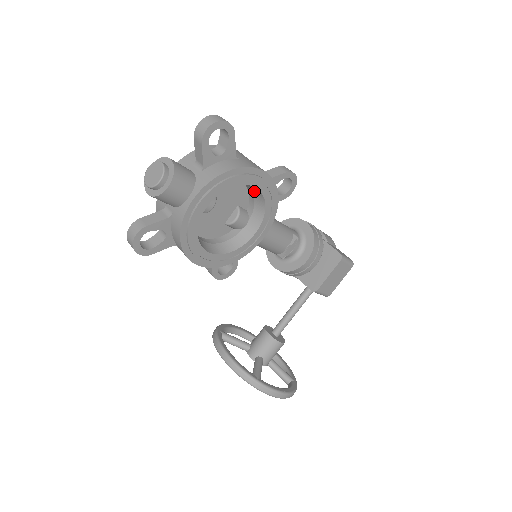
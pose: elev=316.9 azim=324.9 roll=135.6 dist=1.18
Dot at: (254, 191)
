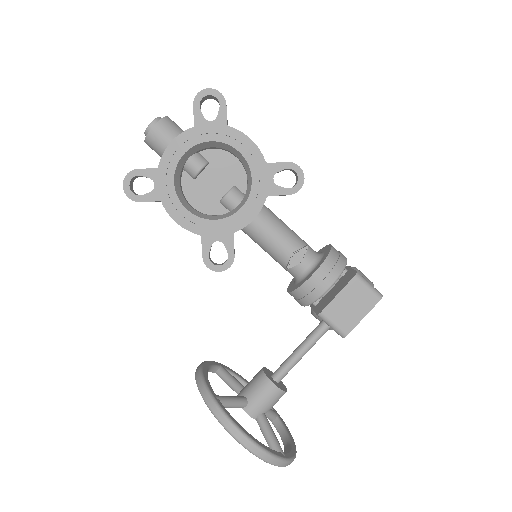
Dot at: (244, 164)
